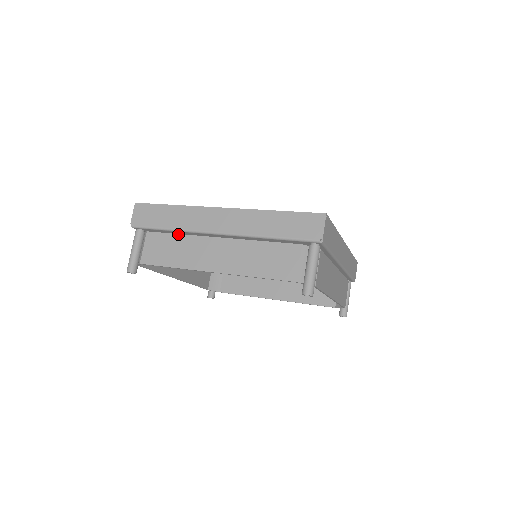
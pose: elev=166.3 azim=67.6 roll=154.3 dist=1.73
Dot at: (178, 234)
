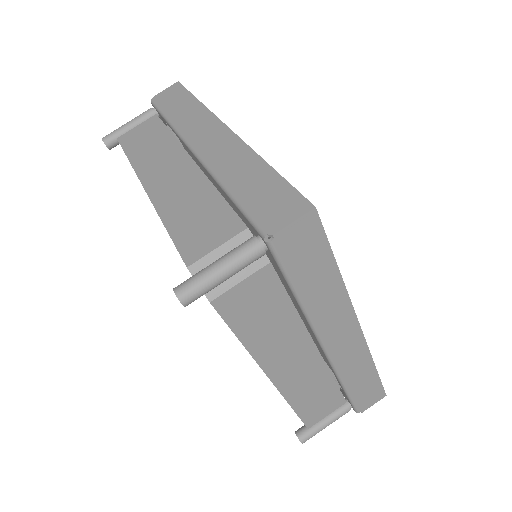
Dot at: (170, 131)
